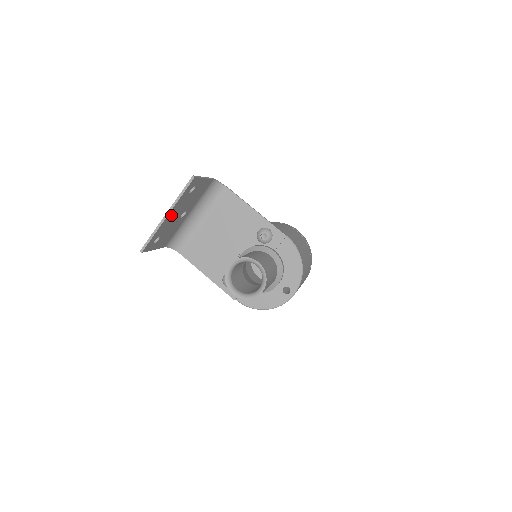
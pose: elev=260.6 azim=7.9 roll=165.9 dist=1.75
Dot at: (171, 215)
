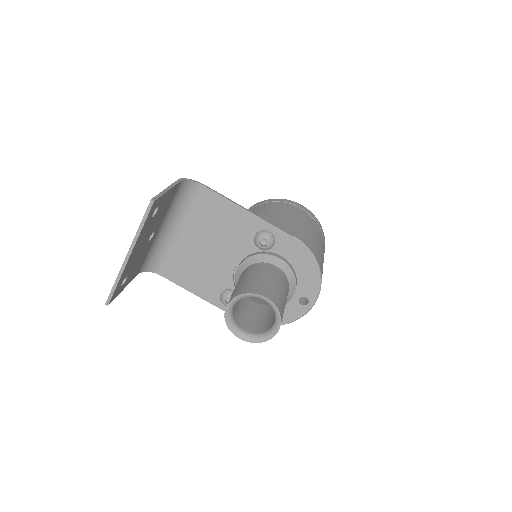
Dot at: (134, 251)
